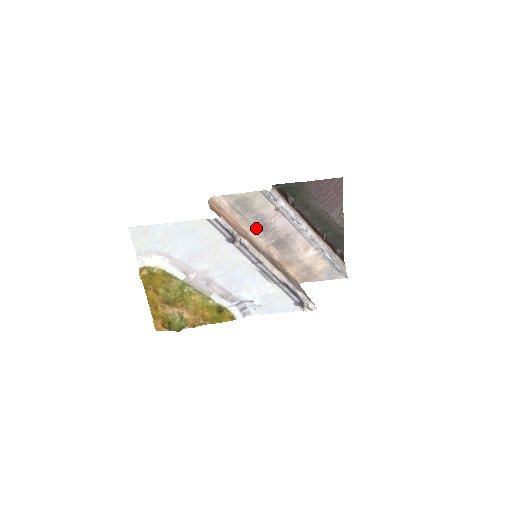
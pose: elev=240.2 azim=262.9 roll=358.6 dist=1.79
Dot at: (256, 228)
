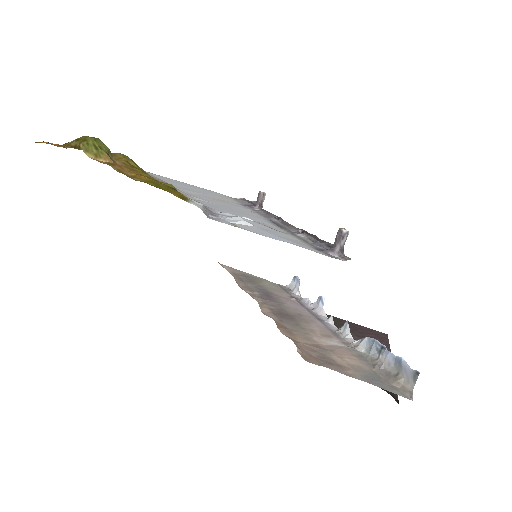
Dot at: (254, 293)
